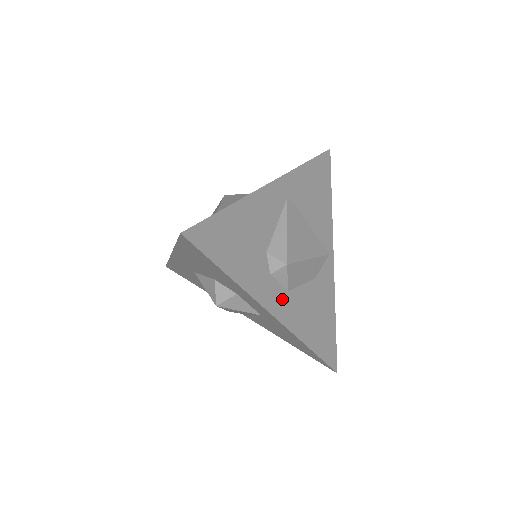
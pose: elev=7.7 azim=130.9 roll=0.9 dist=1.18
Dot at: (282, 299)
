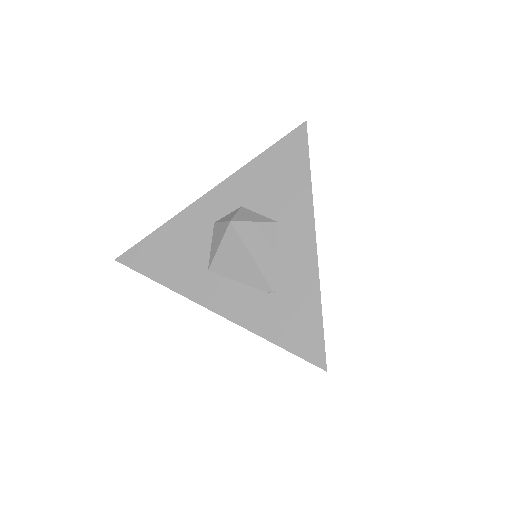
Dot at: occluded
